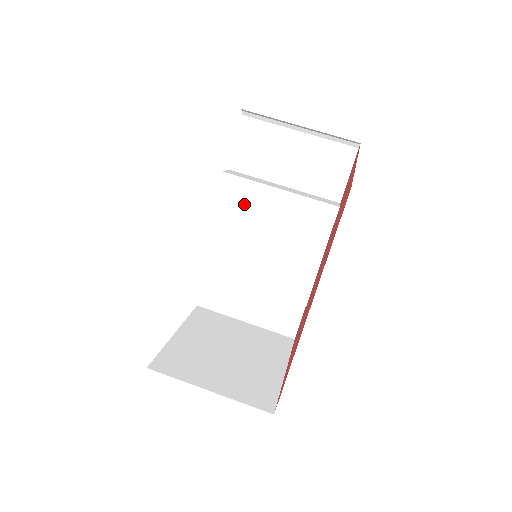
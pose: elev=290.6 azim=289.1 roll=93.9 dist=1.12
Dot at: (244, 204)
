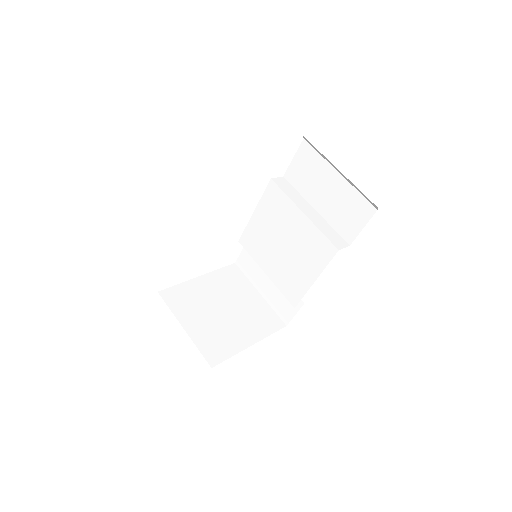
Dot at: (277, 210)
